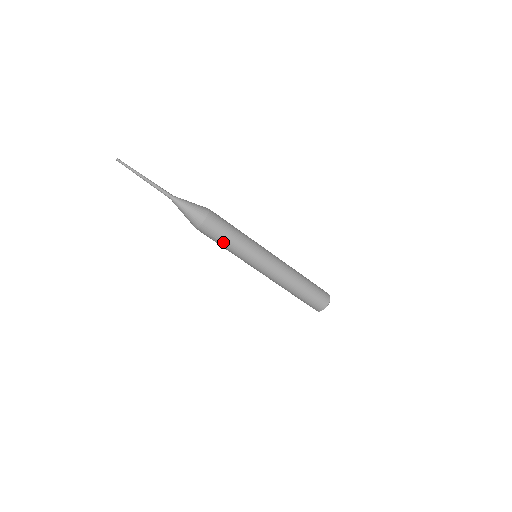
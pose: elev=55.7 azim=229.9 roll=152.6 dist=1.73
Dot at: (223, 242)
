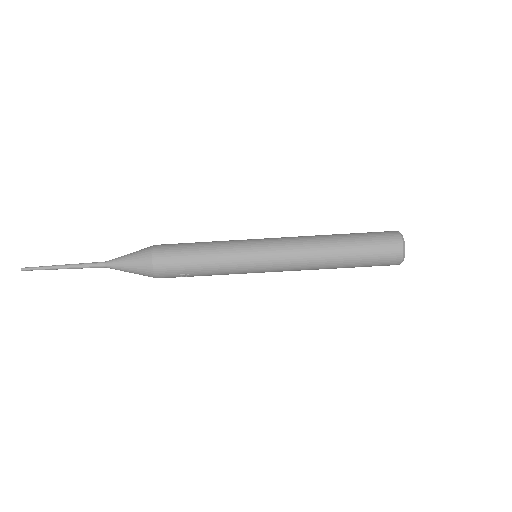
Dot at: (197, 273)
